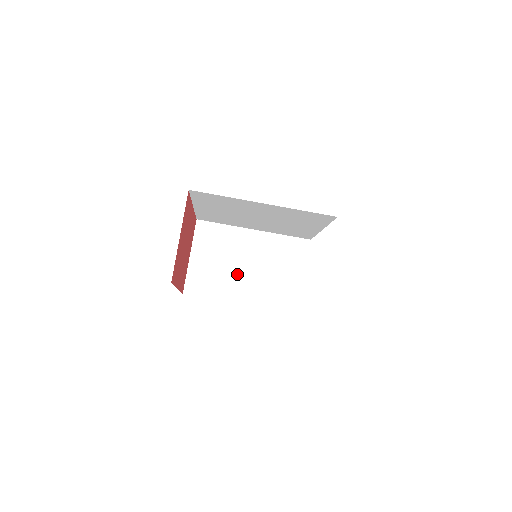
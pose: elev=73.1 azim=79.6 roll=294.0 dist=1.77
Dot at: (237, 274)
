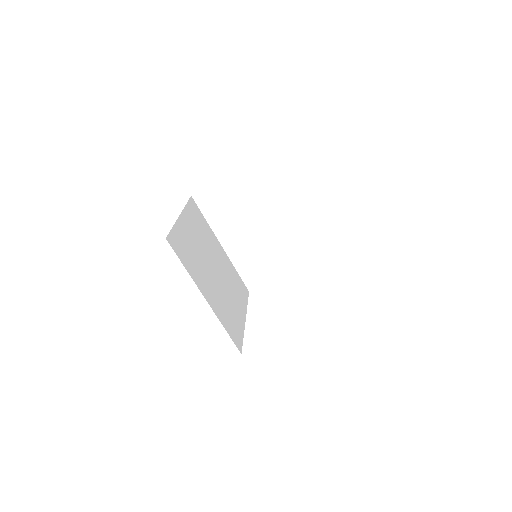
Dot at: (242, 227)
